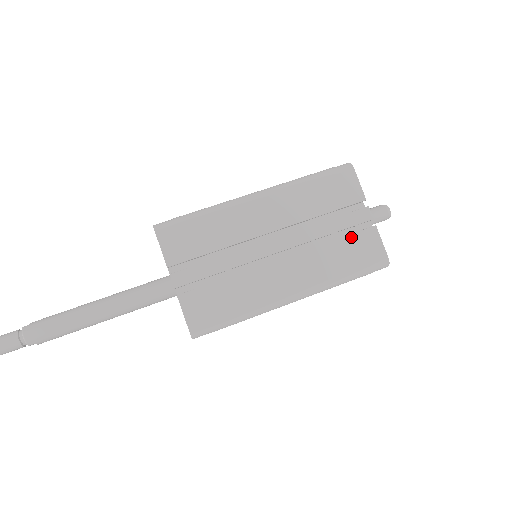
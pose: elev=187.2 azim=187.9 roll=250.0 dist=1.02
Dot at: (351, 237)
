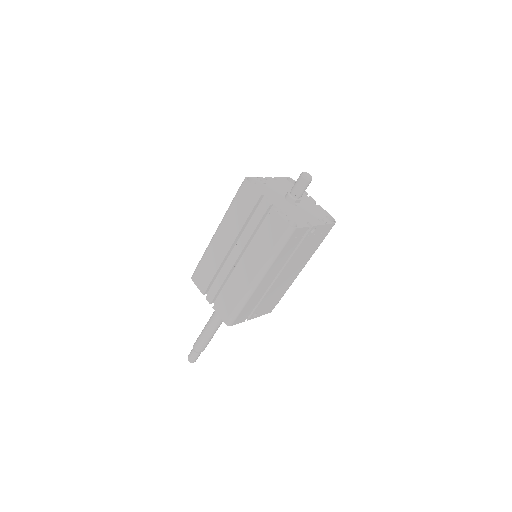
Dot at: (264, 225)
